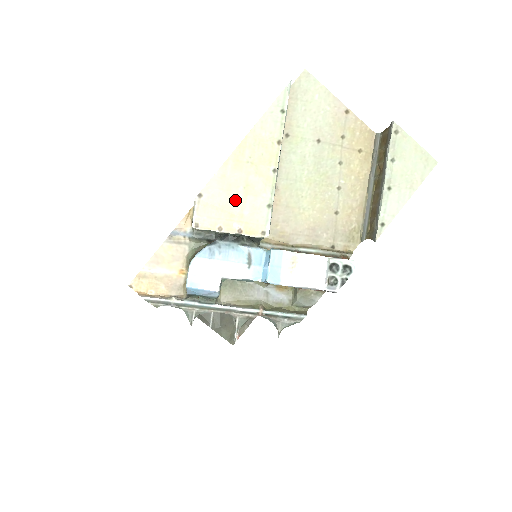
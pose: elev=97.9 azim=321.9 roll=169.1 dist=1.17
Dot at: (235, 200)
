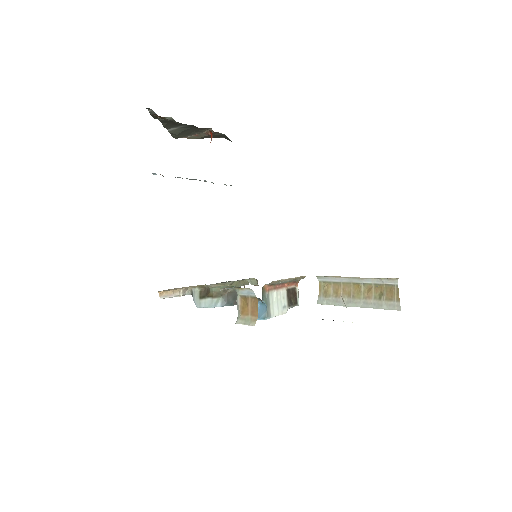
Dot at: occluded
